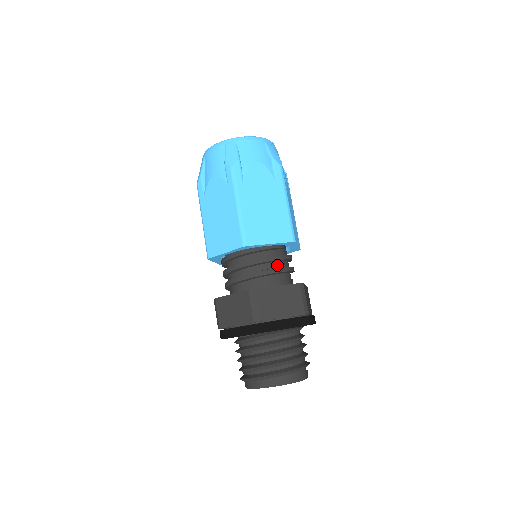
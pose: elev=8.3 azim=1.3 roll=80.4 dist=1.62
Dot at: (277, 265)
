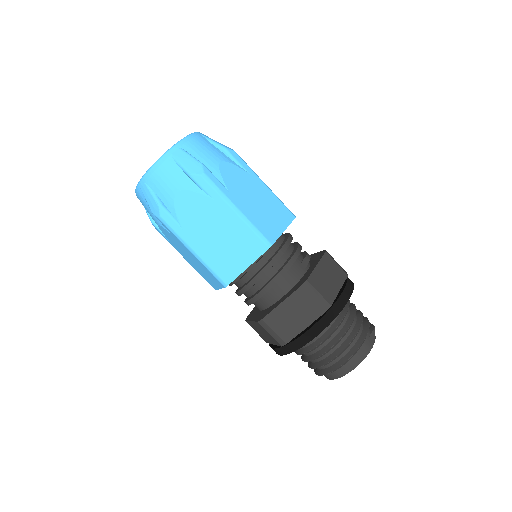
Dot at: (273, 272)
